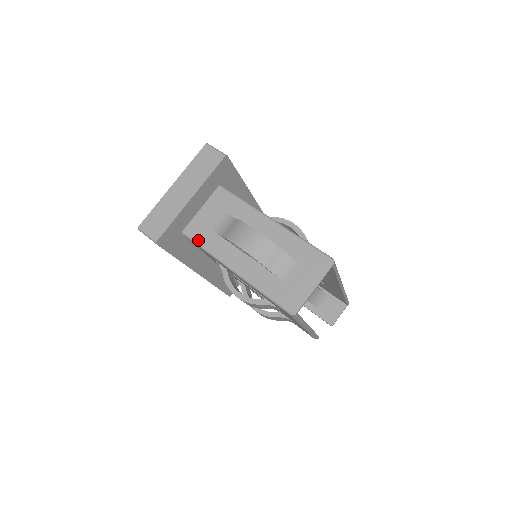
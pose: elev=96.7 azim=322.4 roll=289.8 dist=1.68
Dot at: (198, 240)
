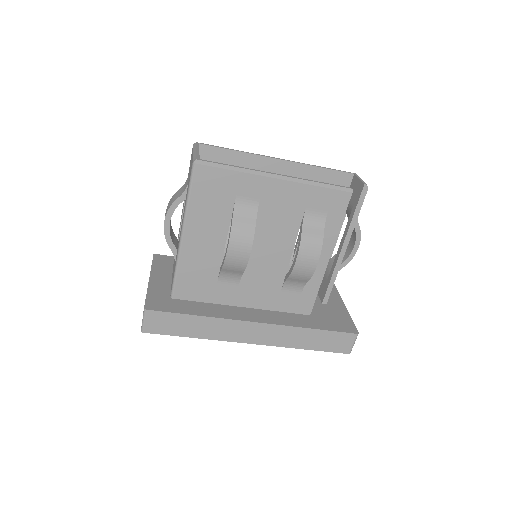
Dot at: (173, 279)
